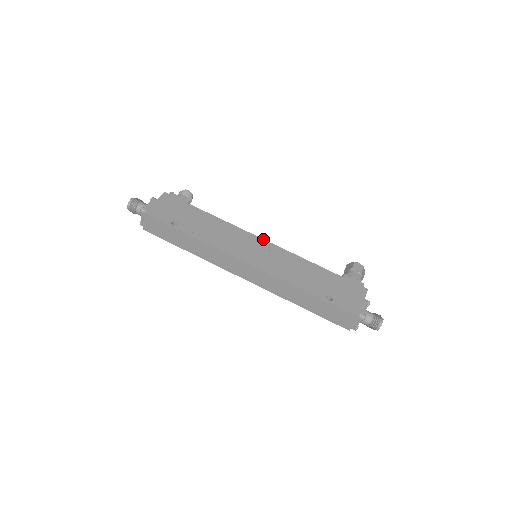
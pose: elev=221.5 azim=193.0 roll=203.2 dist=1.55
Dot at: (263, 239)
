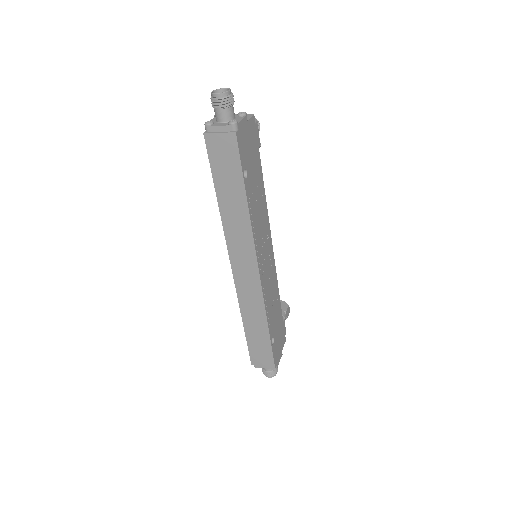
Dot at: occluded
